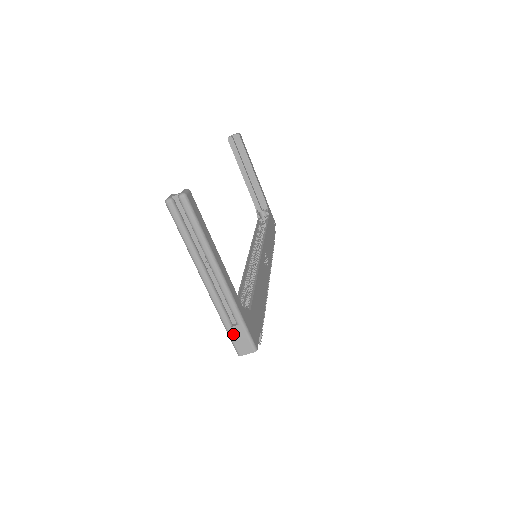
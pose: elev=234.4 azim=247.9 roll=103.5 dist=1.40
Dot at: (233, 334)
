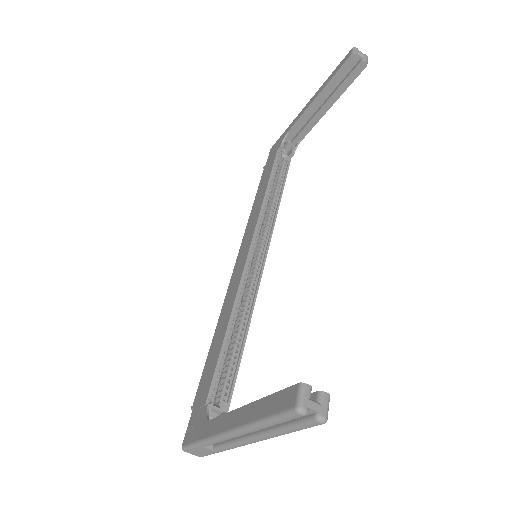
Dot at: (199, 448)
